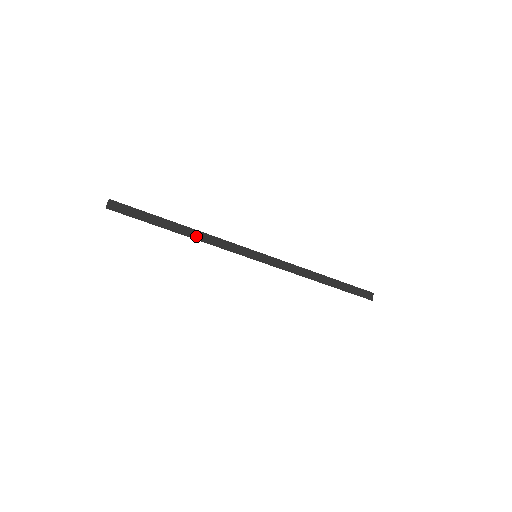
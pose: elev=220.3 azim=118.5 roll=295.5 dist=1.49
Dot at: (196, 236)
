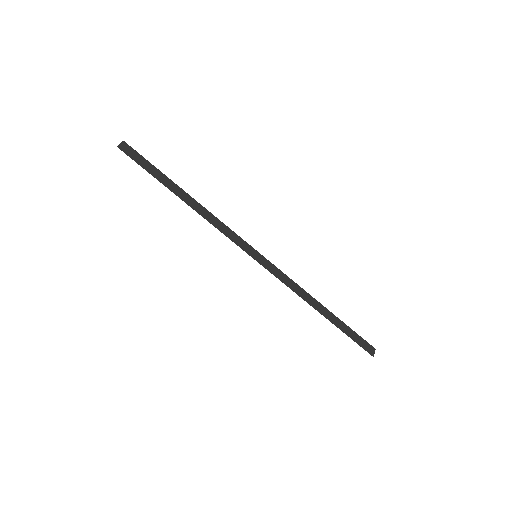
Dot at: (199, 210)
